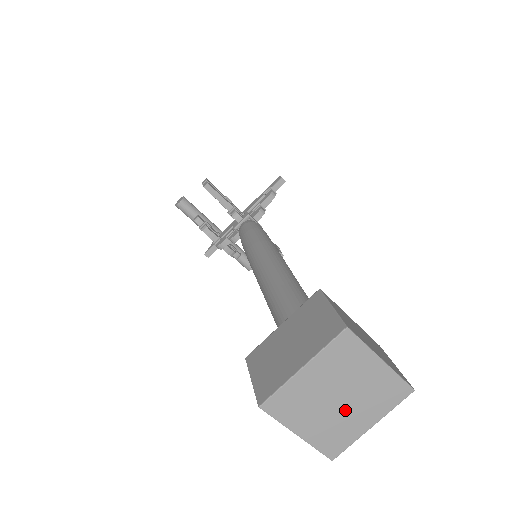
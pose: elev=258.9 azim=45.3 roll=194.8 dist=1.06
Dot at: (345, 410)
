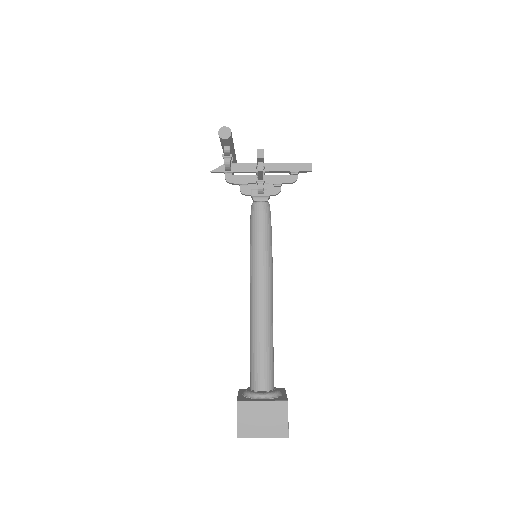
Dot at: occluded
